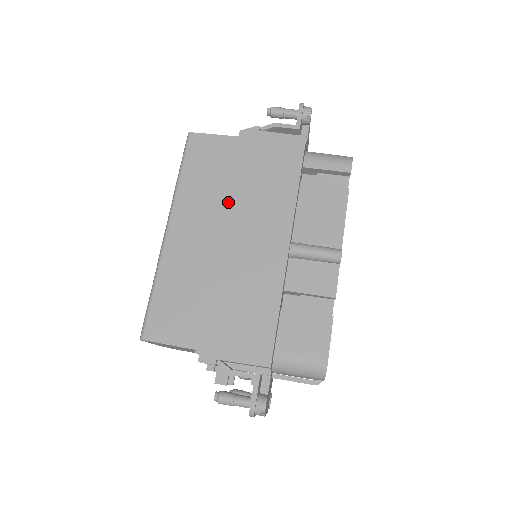
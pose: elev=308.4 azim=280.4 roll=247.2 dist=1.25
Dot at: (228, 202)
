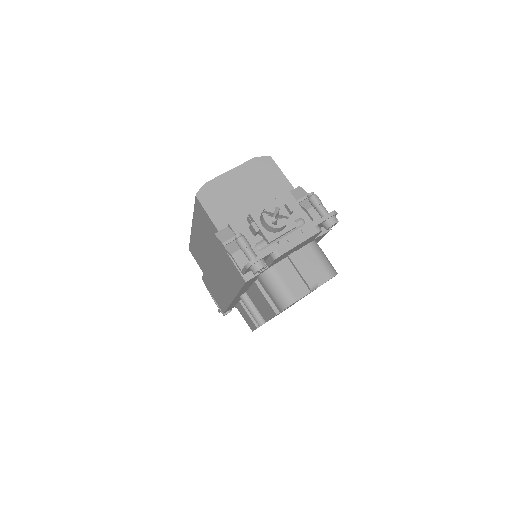
Dot at: (210, 255)
